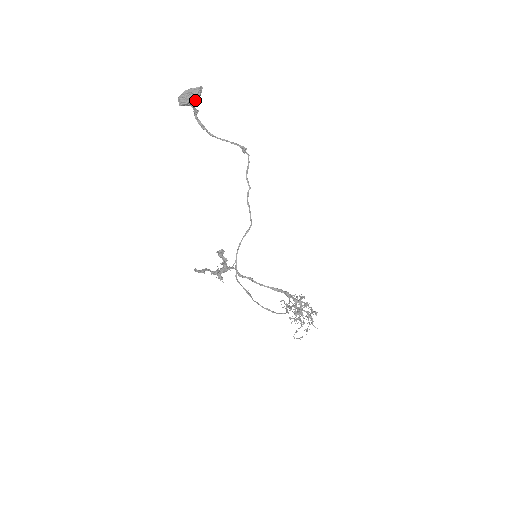
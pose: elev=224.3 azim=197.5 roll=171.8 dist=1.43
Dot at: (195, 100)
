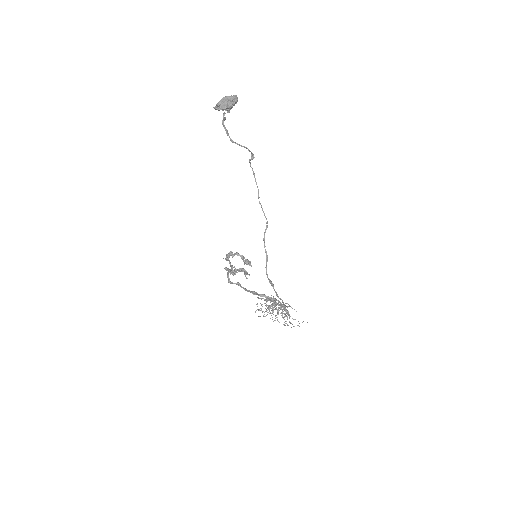
Dot at: (232, 106)
